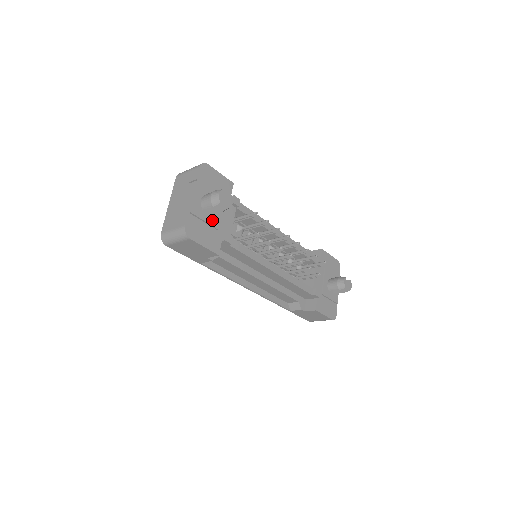
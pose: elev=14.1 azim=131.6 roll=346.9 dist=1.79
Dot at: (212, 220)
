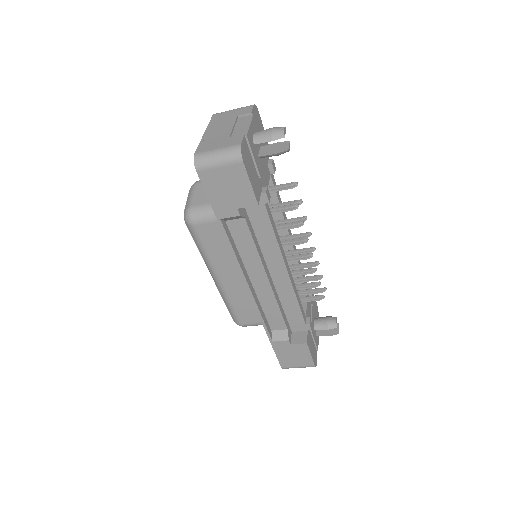
Dot at: (258, 163)
